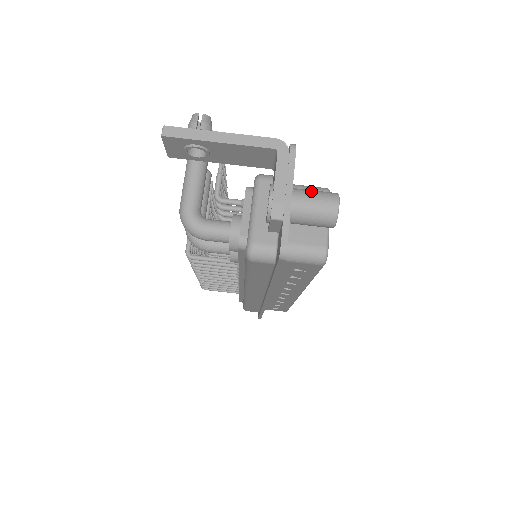
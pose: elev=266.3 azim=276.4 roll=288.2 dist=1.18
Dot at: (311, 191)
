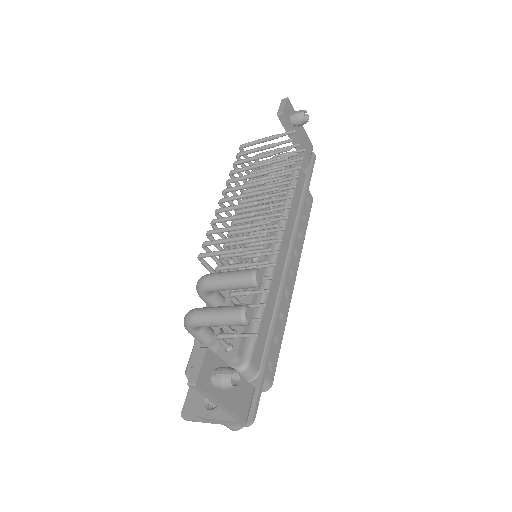
Dot at: occluded
